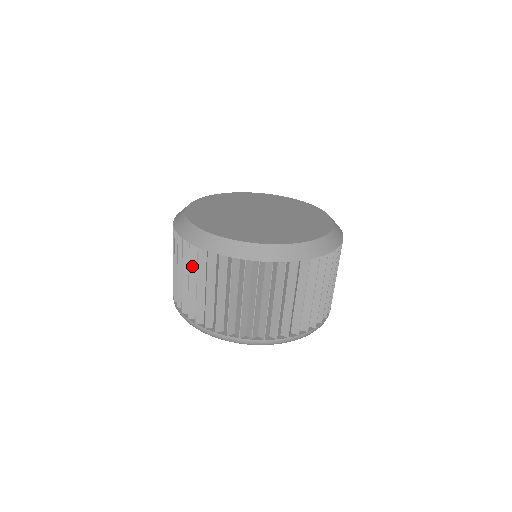
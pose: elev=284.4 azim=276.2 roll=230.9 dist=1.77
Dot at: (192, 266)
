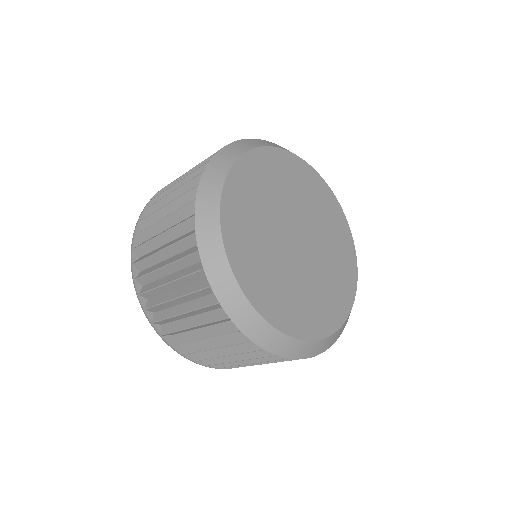
Dot at: (181, 263)
